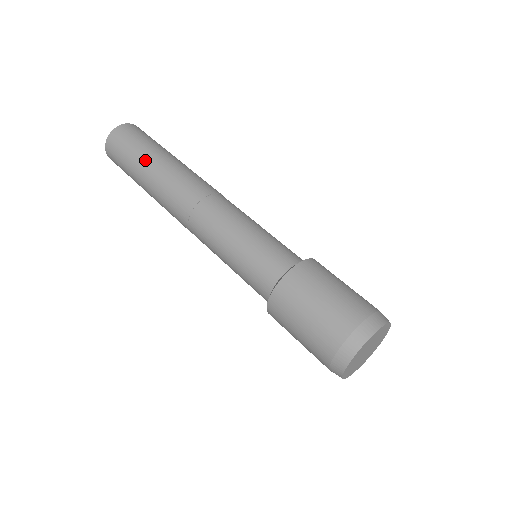
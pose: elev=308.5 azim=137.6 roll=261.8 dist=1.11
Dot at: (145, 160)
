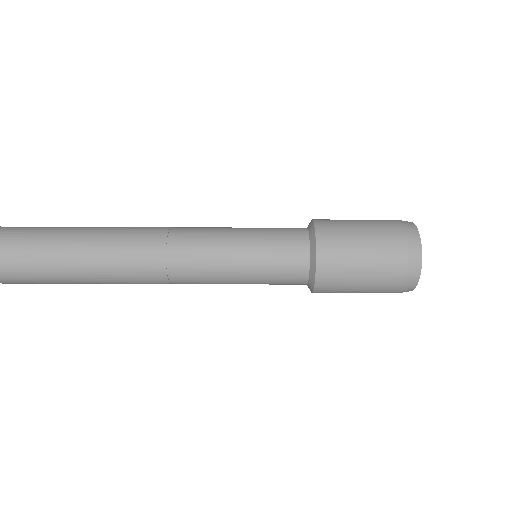
Dot at: (61, 235)
